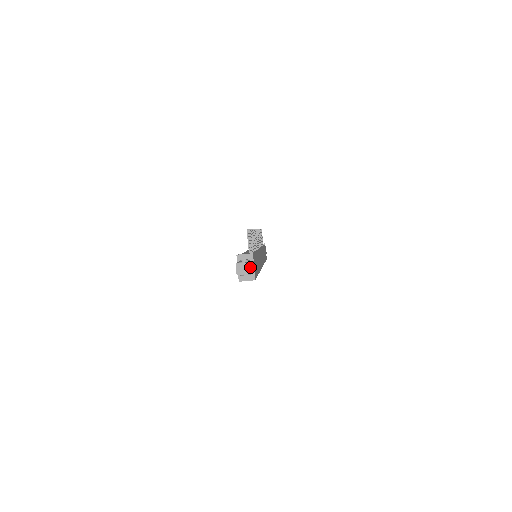
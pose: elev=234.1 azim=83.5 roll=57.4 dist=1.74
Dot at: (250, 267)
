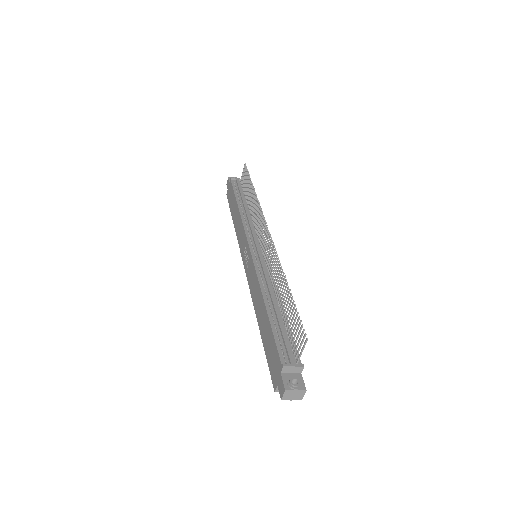
Dot at: (301, 394)
